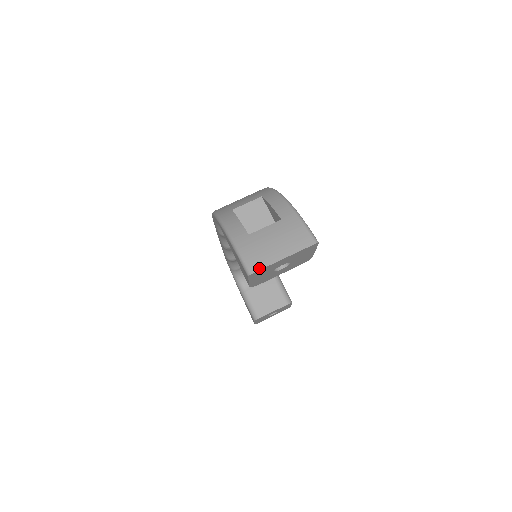
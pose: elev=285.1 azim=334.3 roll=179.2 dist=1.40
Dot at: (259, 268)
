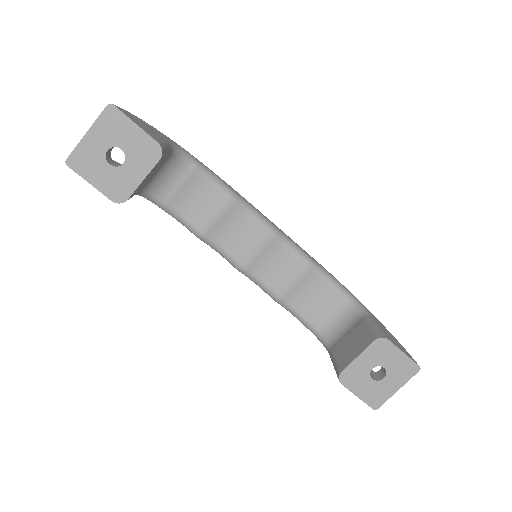
Dot at: (72, 153)
